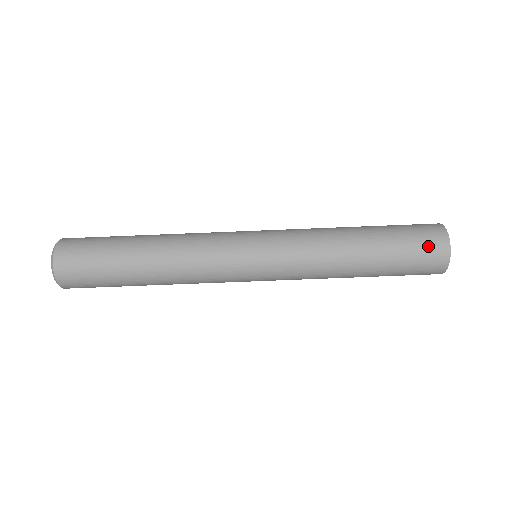
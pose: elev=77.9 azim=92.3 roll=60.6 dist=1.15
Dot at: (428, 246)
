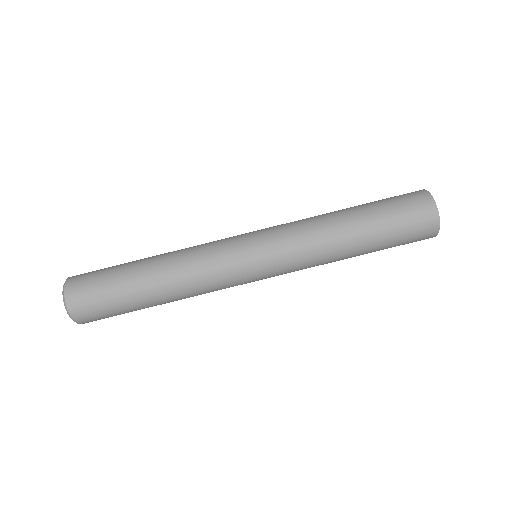
Dot at: (417, 215)
